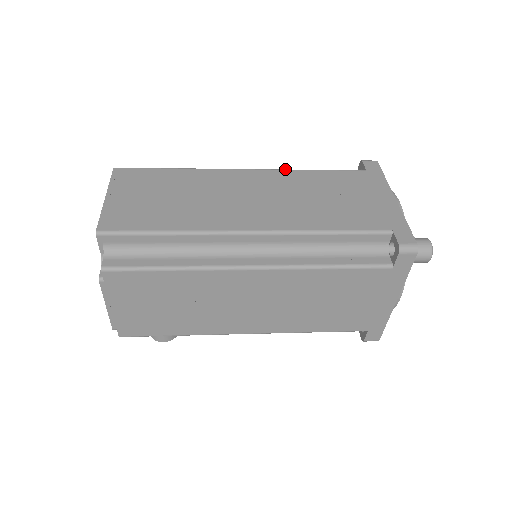
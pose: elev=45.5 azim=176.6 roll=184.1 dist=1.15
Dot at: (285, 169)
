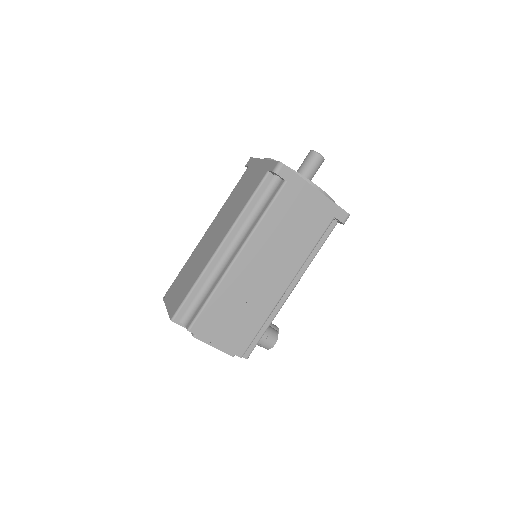
Dot at: (219, 211)
